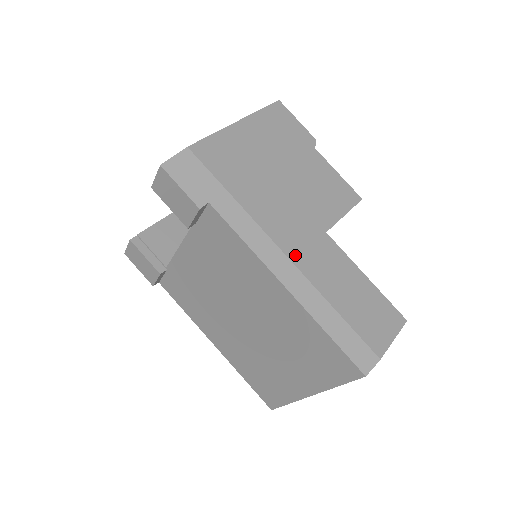
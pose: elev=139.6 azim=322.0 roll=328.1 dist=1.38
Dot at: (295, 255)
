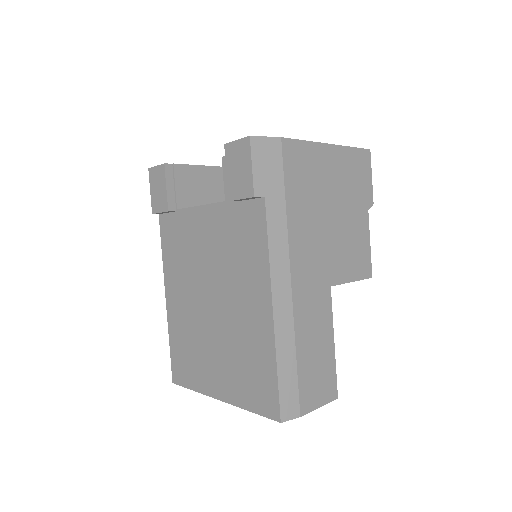
Dot at: (298, 289)
